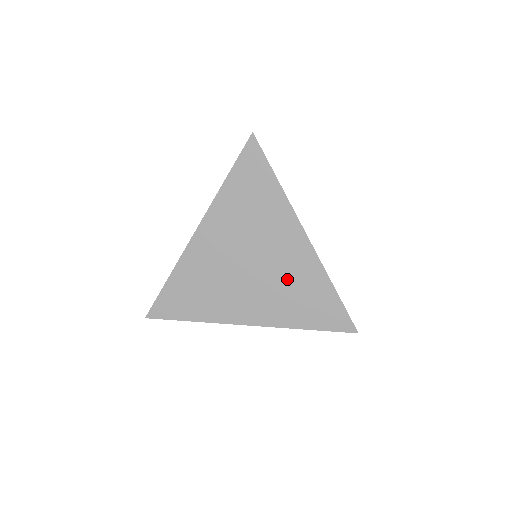
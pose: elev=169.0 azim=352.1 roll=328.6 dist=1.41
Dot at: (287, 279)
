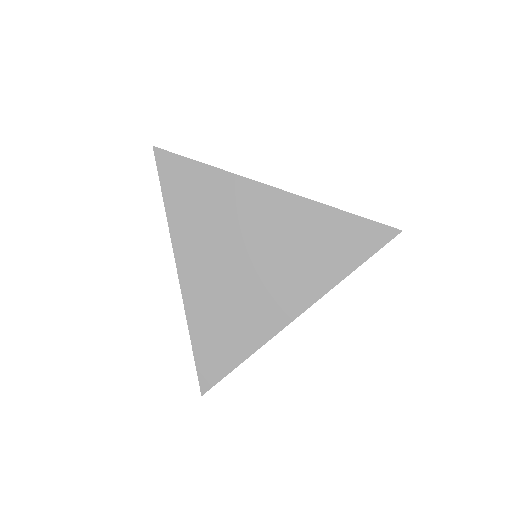
Dot at: (292, 241)
